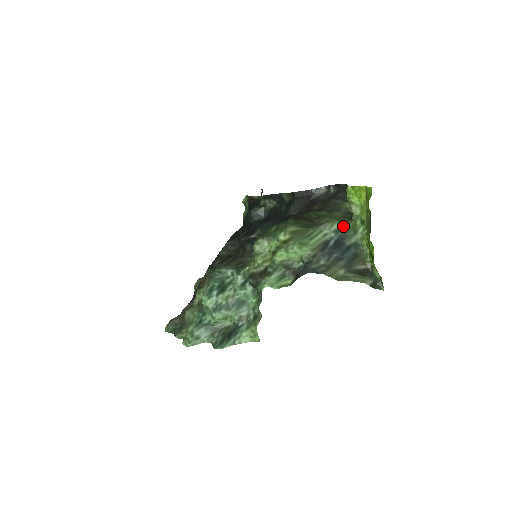
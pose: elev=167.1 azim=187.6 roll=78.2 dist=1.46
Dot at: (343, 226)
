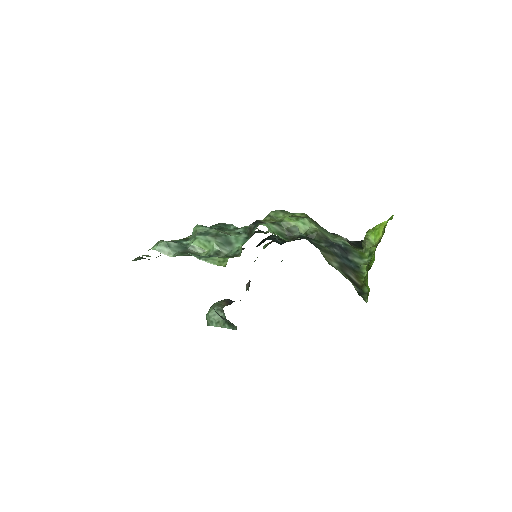
Dot at: (352, 246)
